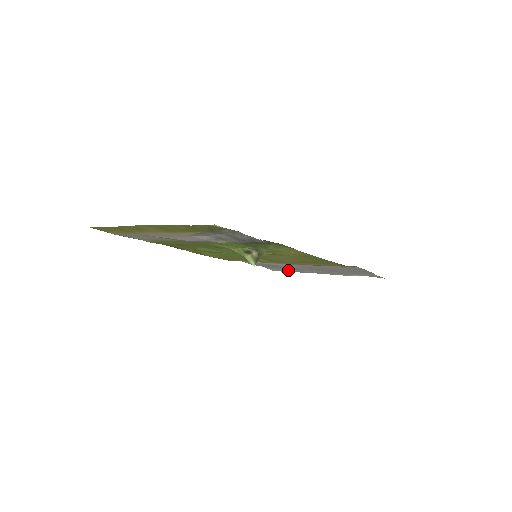
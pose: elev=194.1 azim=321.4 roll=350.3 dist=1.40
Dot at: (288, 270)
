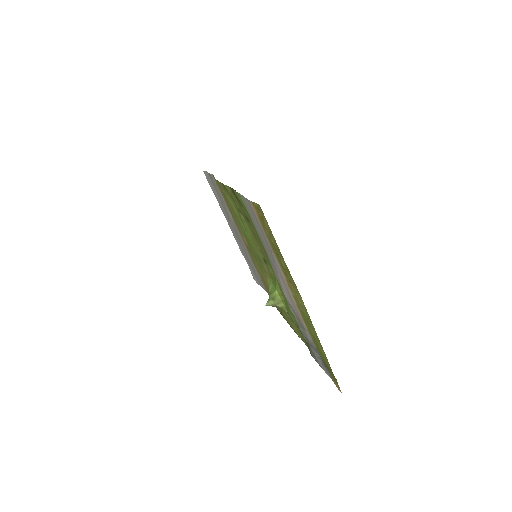
Dot at: (215, 193)
